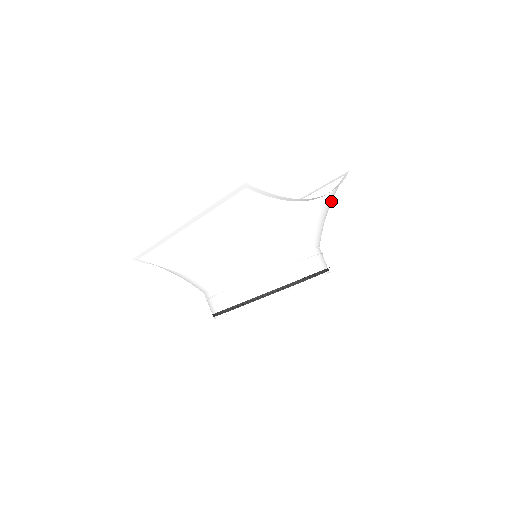
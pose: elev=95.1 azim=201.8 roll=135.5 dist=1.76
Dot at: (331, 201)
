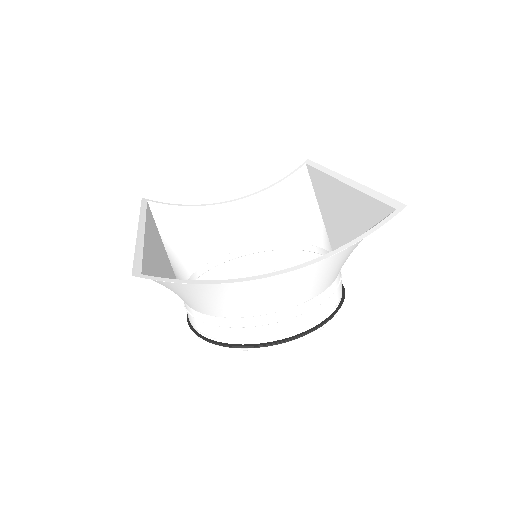
Dot at: (357, 242)
